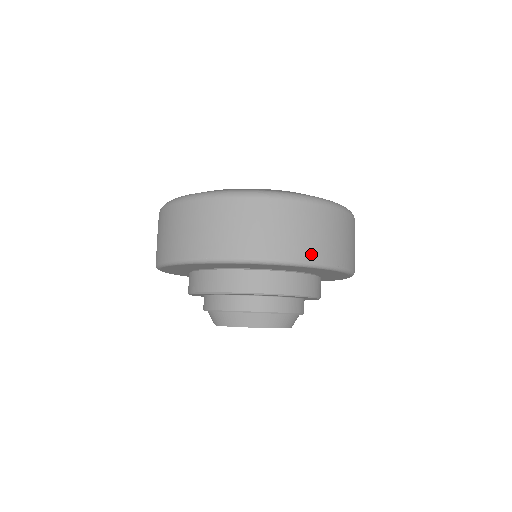
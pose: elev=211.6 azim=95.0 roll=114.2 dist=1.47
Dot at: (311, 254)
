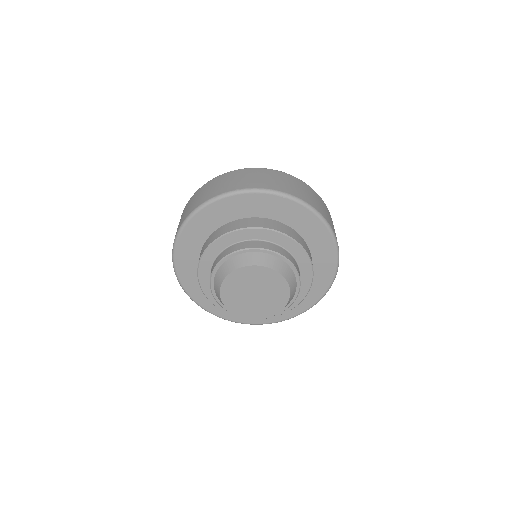
Dot at: (316, 207)
